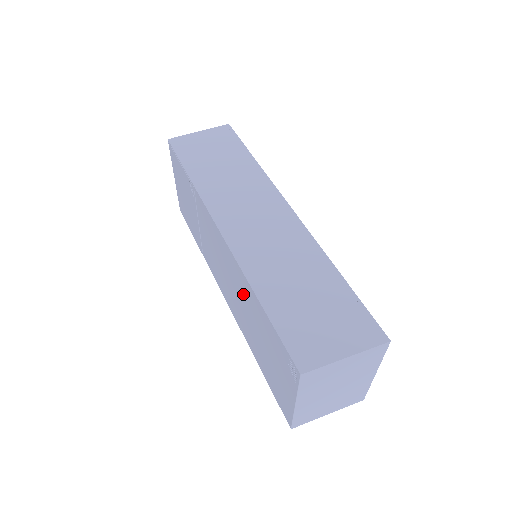
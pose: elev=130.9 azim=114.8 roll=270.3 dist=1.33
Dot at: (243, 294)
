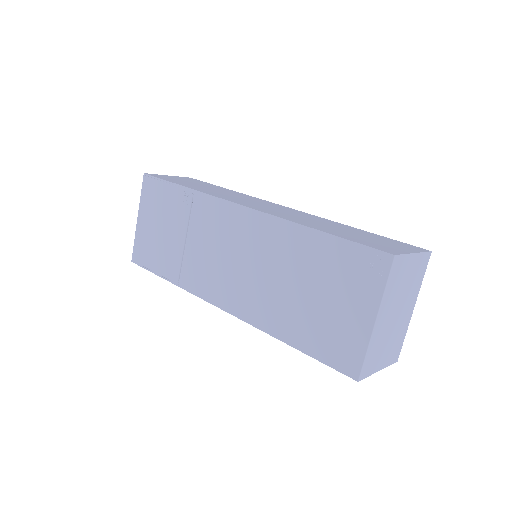
Dot at: (279, 254)
